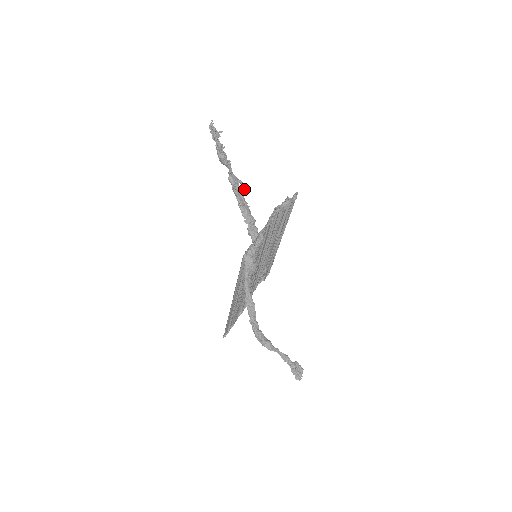
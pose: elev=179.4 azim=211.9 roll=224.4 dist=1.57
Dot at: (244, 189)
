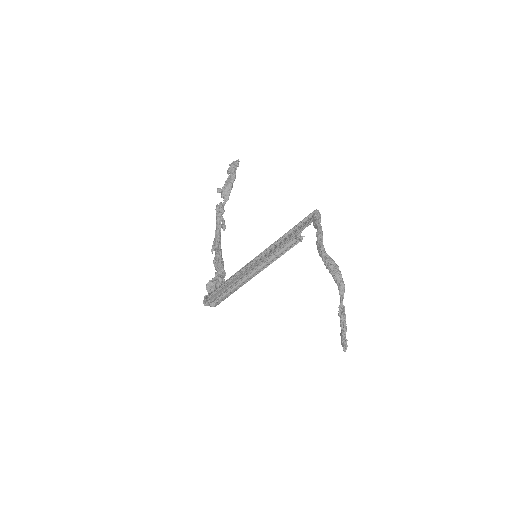
Dot at: (224, 224)
